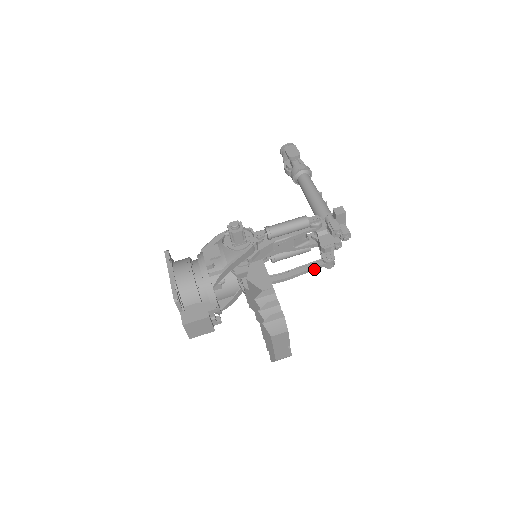
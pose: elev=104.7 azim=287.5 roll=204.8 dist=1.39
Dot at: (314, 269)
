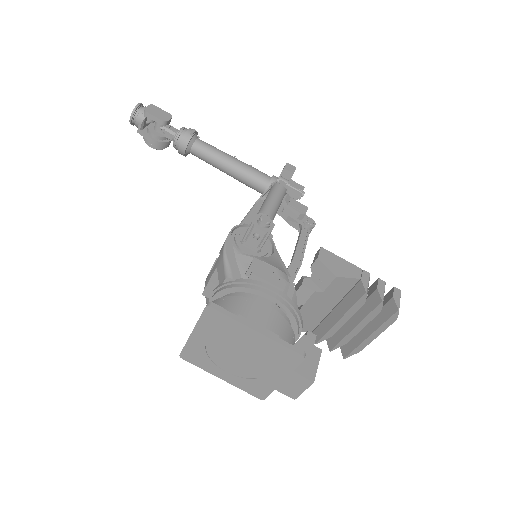
Dot at: (306, 241)
